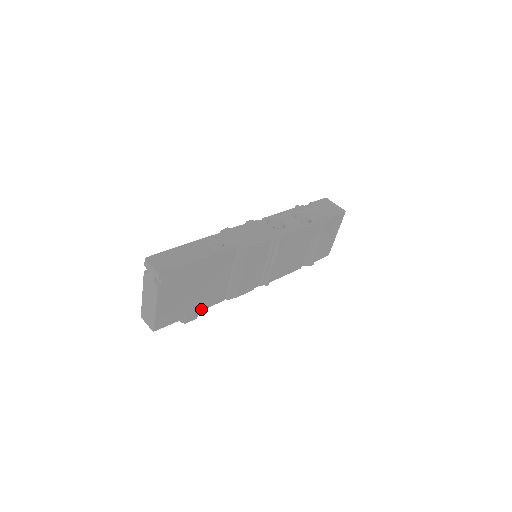
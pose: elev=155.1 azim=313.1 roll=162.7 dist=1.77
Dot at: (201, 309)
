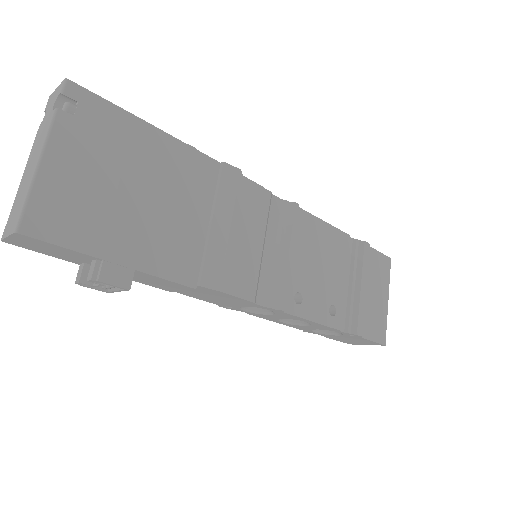
Dot at: (141, 267)
